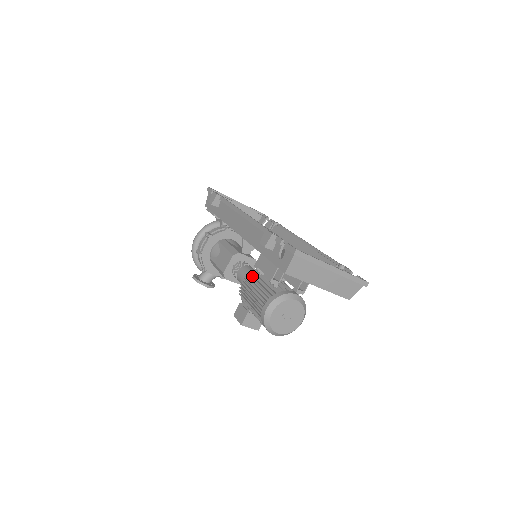
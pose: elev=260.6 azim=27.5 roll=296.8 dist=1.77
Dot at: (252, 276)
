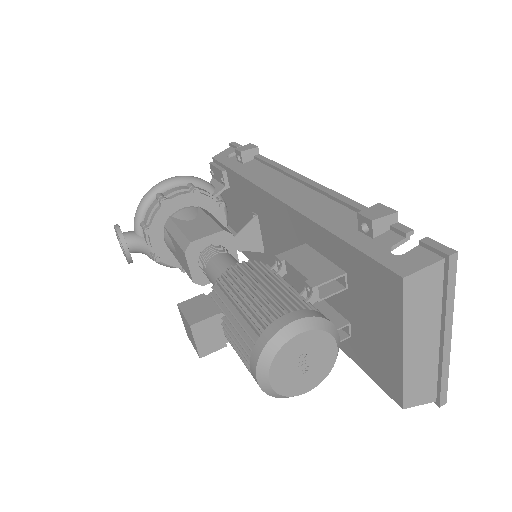
Dot at: (262, 267)
